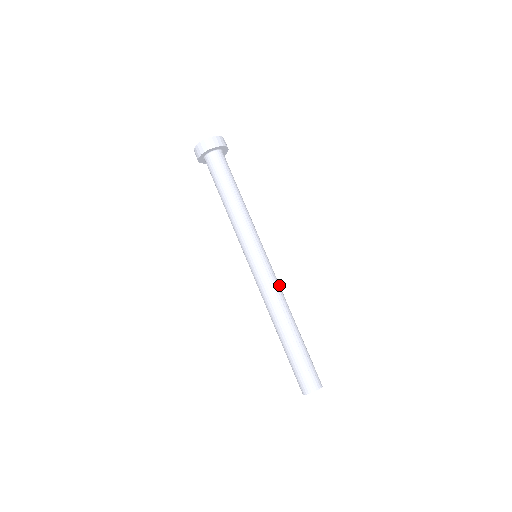
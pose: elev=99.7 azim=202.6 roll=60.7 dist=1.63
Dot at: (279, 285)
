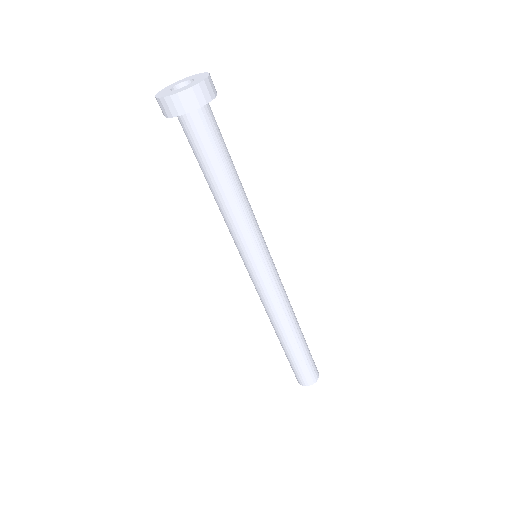
Dot at: (283, 287)
